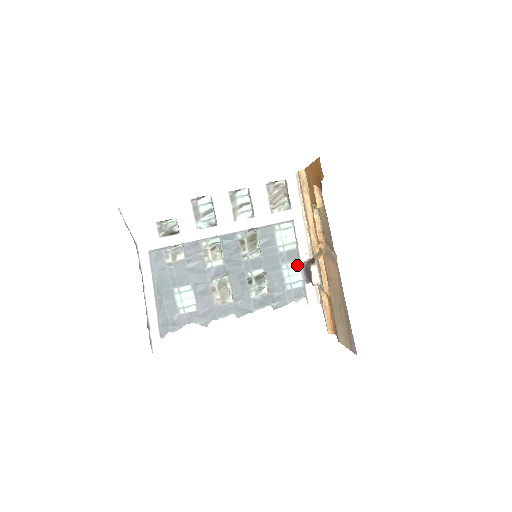
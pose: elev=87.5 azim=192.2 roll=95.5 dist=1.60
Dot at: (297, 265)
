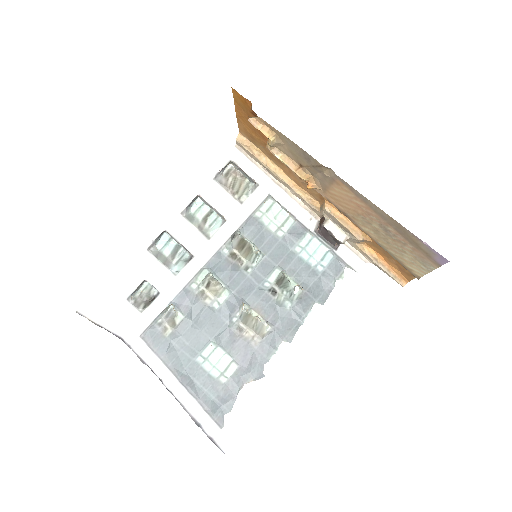
Dot at: (310, 238)
